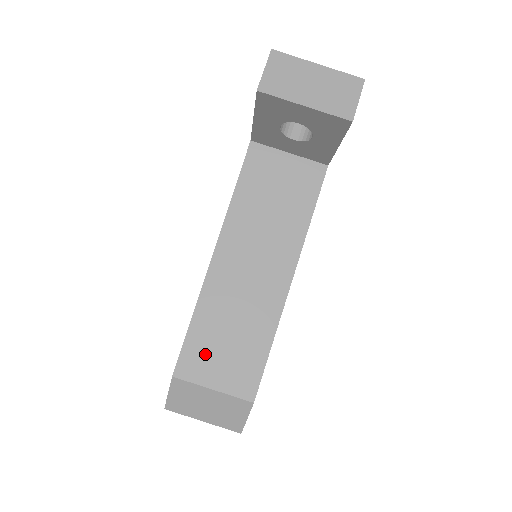
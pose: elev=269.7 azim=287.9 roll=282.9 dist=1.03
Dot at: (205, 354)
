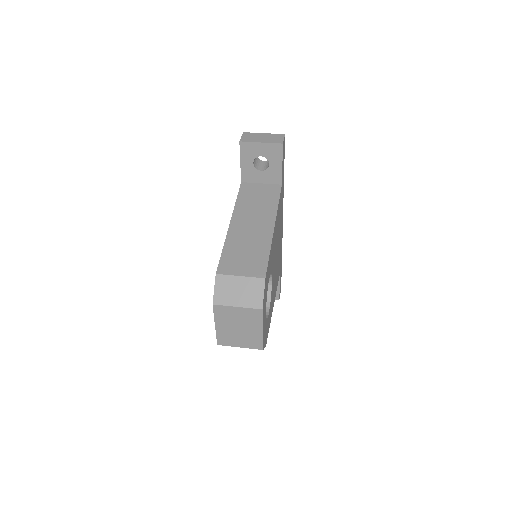
Dot at: (233, 262)
